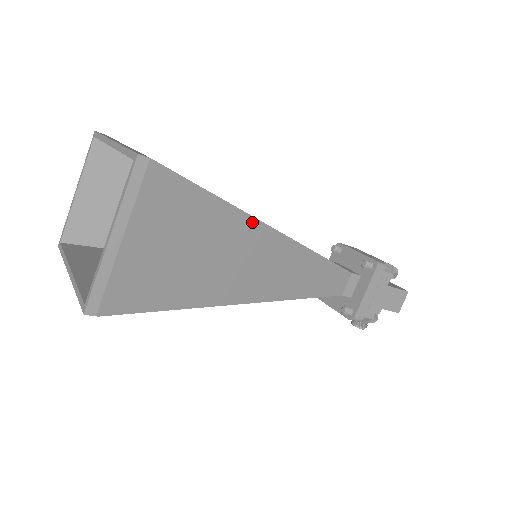
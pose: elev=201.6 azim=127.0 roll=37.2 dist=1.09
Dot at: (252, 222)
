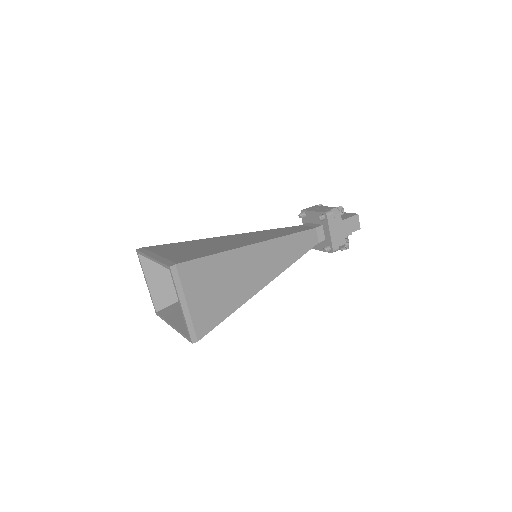
Dot at: (239, 251)
